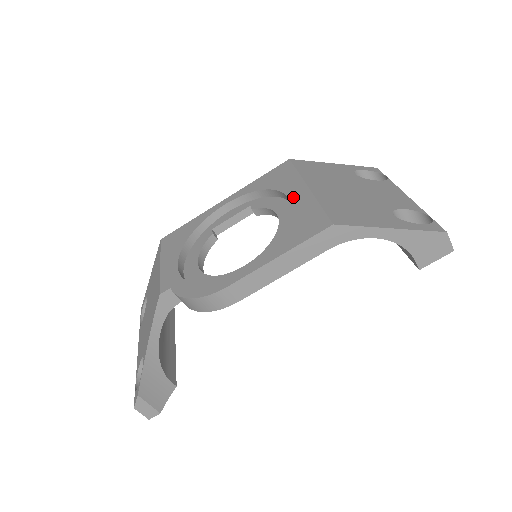
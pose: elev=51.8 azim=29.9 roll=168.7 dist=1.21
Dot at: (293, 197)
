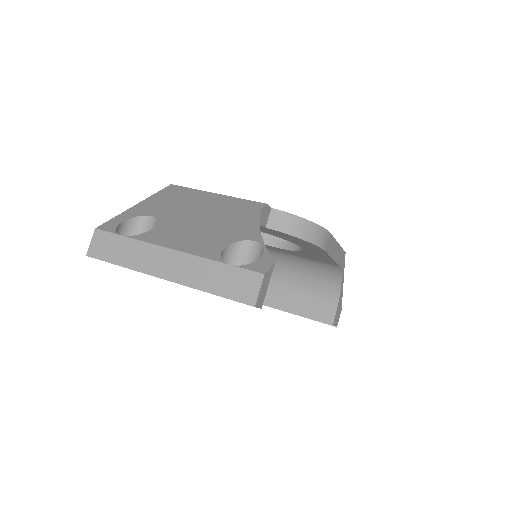
Dot at: occluded
